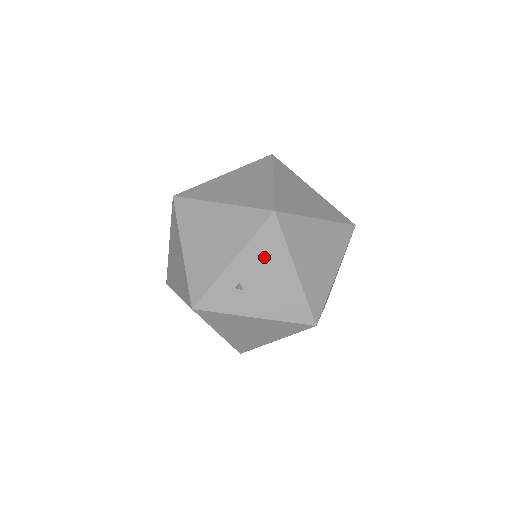
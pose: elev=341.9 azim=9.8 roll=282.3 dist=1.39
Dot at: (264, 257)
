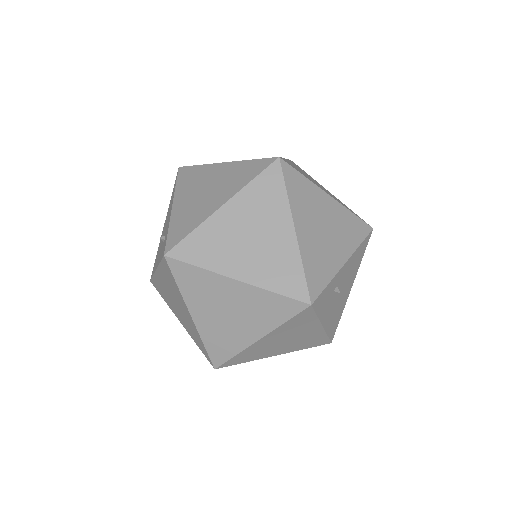
Dot at: (353, 267)
